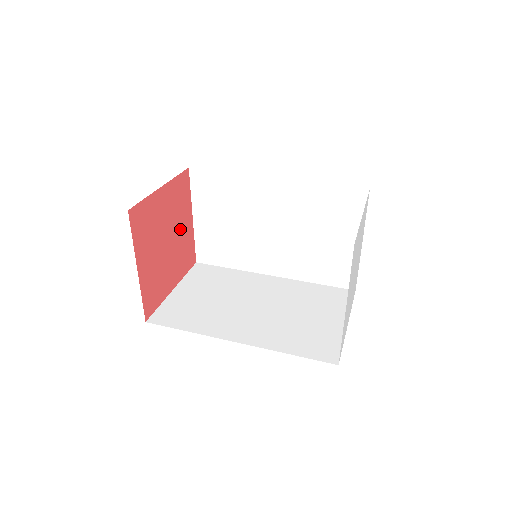
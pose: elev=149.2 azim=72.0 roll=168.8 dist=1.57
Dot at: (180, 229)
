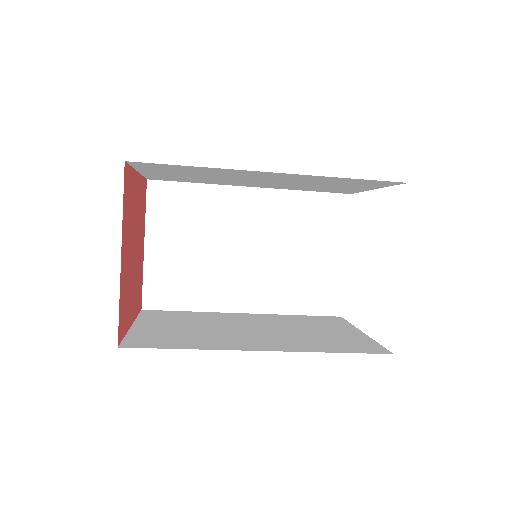
Dot at: (139, 247)
